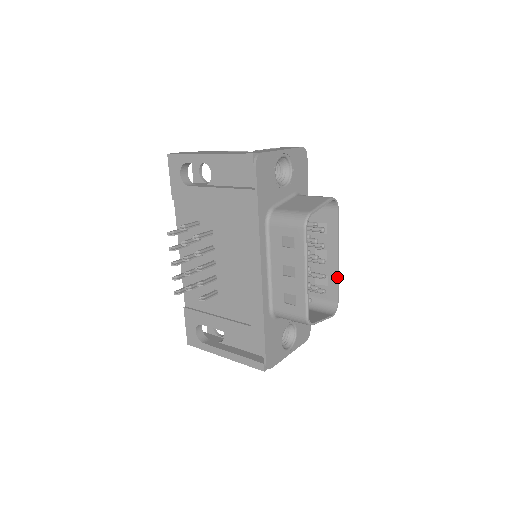
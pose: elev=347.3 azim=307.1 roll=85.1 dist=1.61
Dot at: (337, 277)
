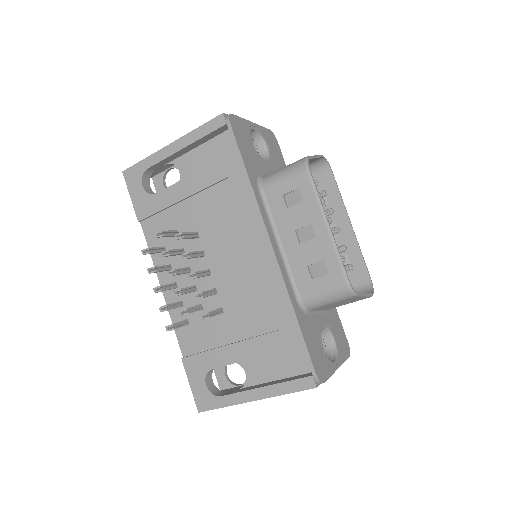
Dot at: (359, 249)
